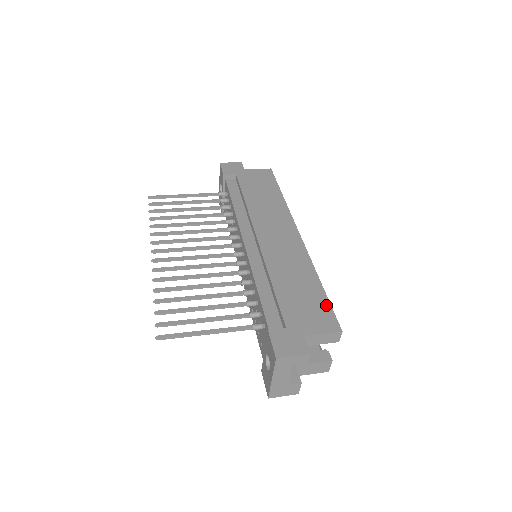
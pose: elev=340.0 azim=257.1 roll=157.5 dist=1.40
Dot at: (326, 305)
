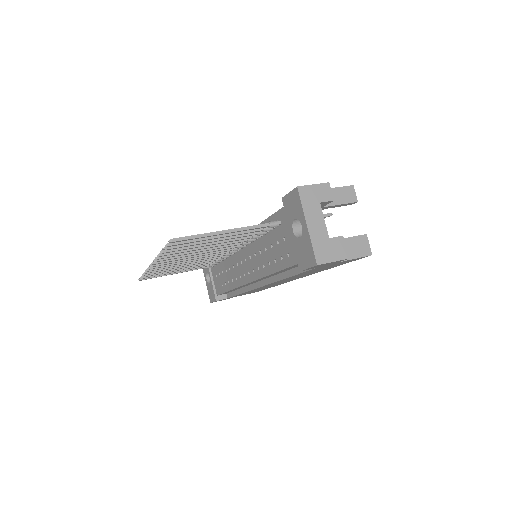
Dot at: occluded
